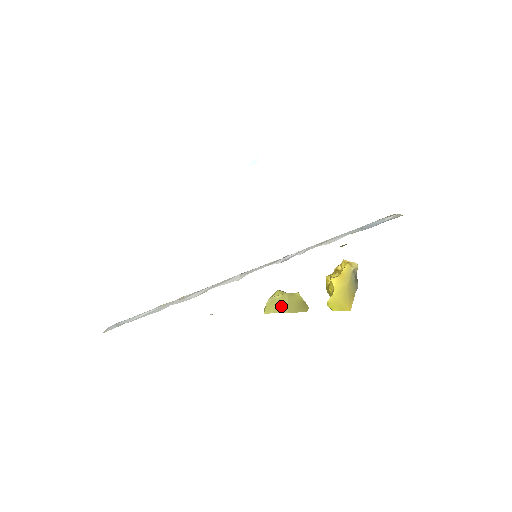
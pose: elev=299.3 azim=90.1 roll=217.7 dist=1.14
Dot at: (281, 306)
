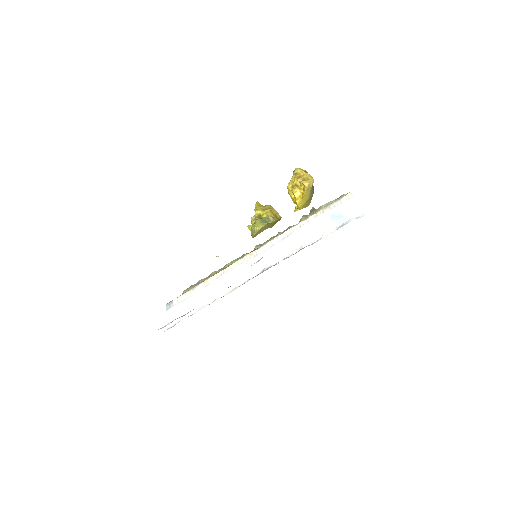
Dot at: (263, 229)
